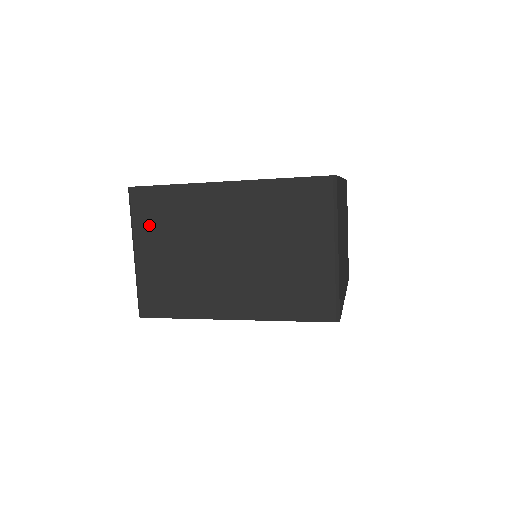
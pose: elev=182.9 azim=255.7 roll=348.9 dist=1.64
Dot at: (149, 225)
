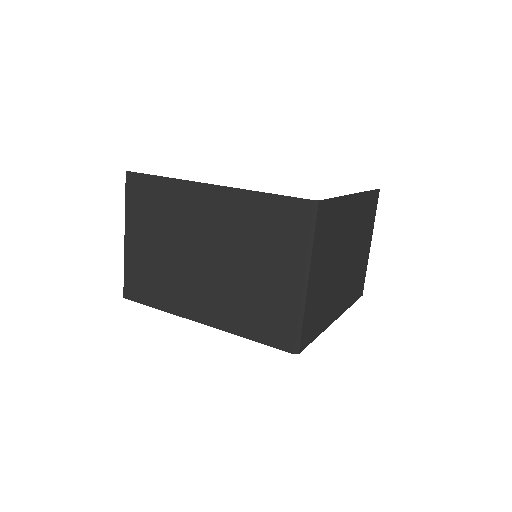
Dot at: (139, 212)
